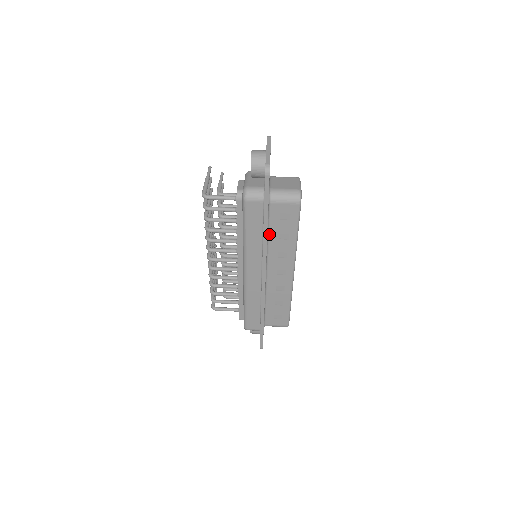
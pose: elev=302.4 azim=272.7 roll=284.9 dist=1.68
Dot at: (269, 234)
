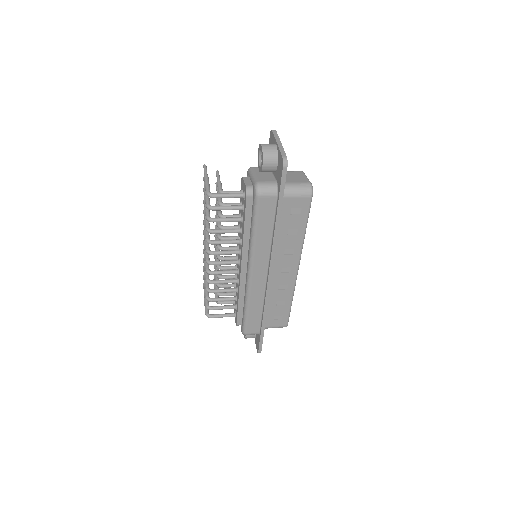
Dot at: (278, 231)
